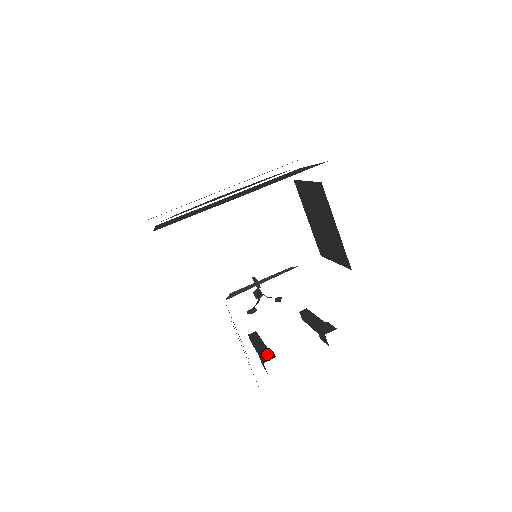
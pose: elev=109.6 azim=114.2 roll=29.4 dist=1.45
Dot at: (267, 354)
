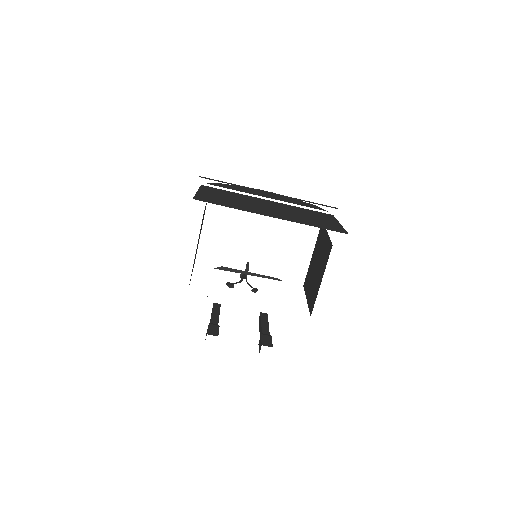
Dot at: (214, 329)
